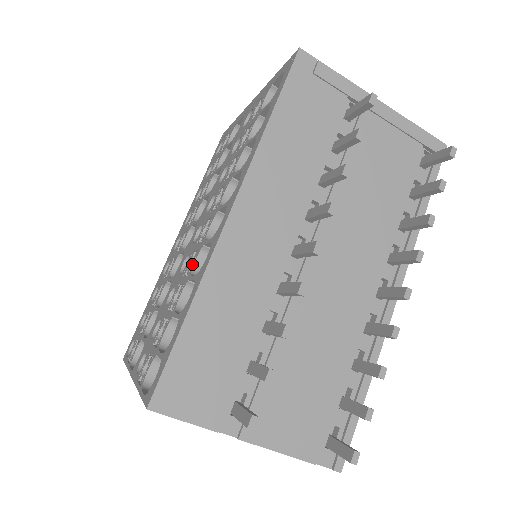
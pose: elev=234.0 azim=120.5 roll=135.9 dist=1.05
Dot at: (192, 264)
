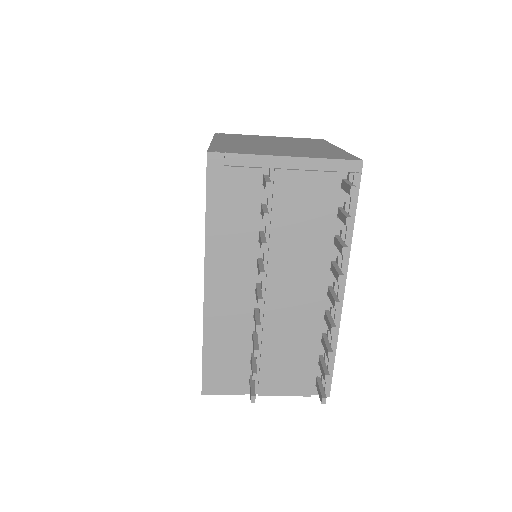
Dot at: occluded
